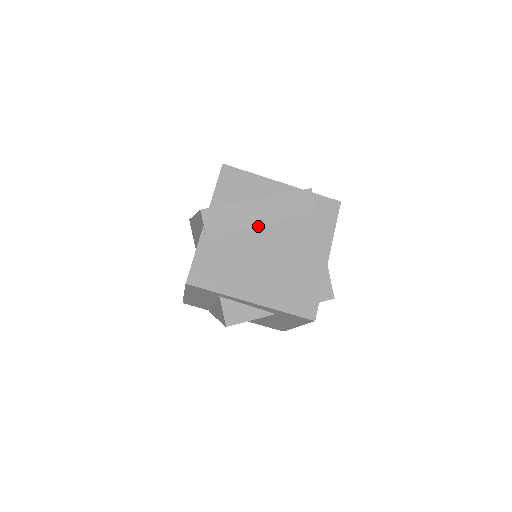
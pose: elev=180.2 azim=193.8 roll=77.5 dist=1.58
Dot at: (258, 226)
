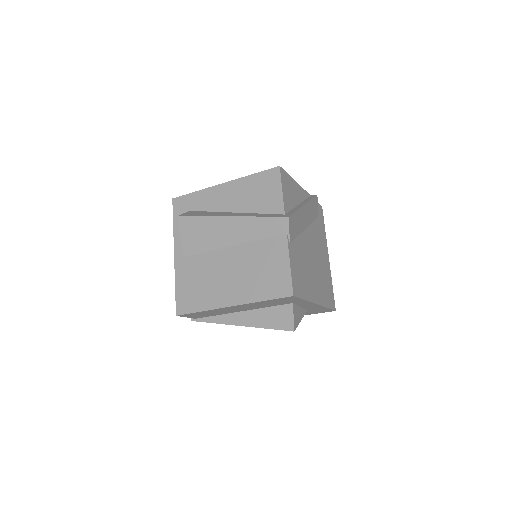
Dot at: (305, 231)
